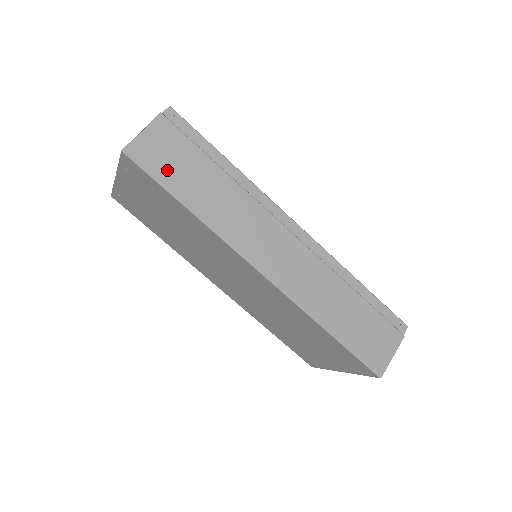
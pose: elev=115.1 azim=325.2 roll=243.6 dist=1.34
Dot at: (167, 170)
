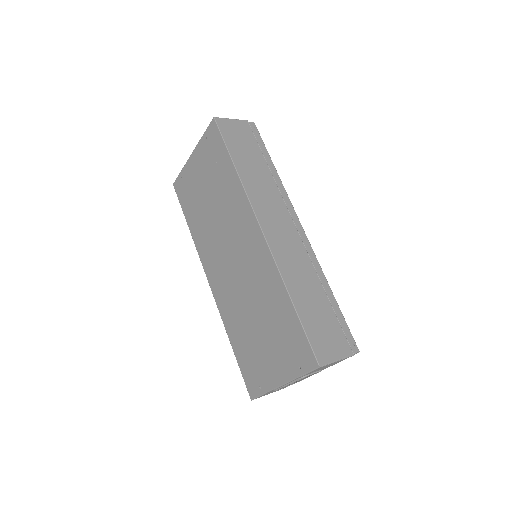
Dot at: (234, 142)
